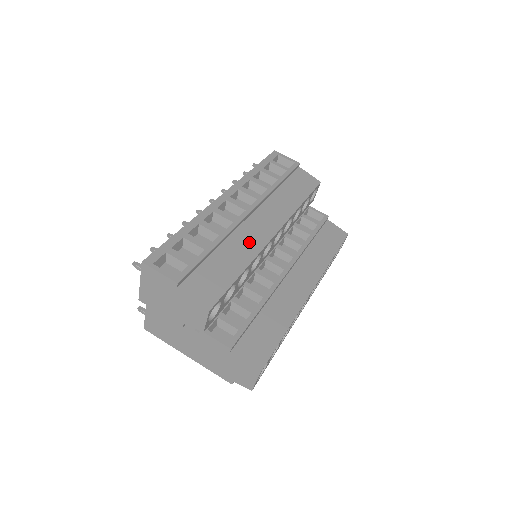
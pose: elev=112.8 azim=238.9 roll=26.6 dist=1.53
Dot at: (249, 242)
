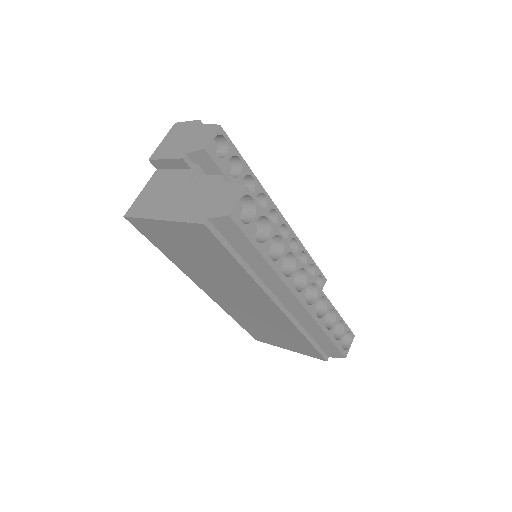
Dot at: occluded
